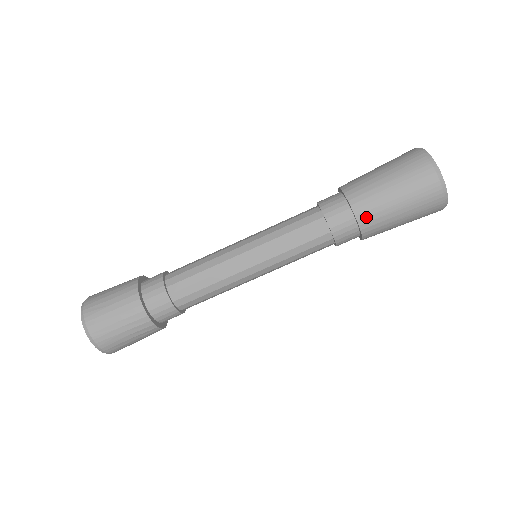
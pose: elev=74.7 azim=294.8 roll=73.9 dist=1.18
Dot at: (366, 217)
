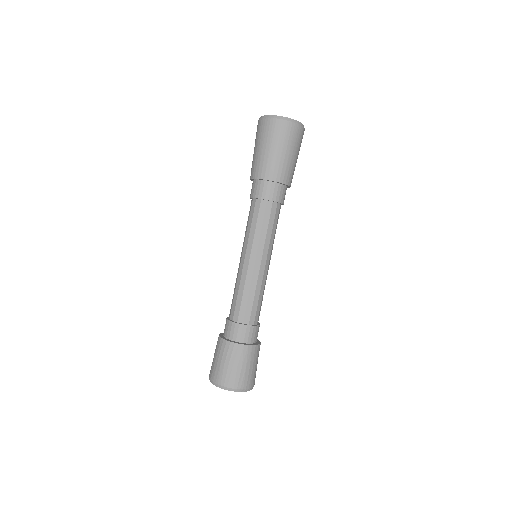
Dot at: (256, 172)
